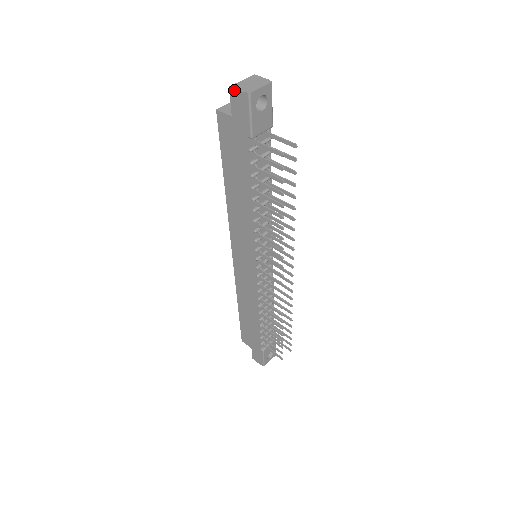
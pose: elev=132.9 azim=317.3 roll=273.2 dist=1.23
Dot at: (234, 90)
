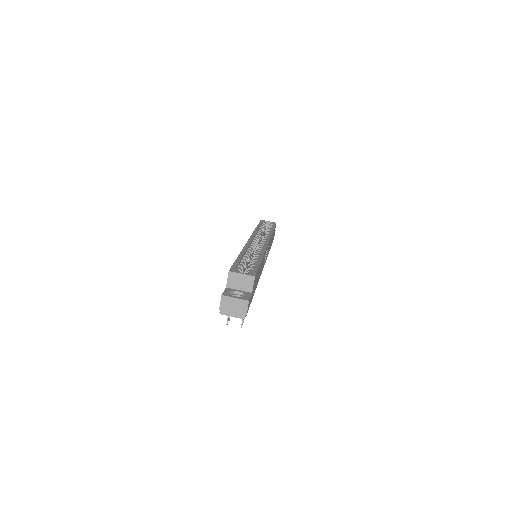
Dot at: (221, 299)
